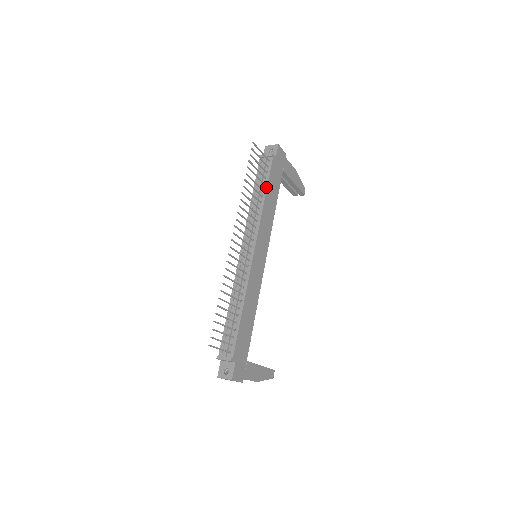
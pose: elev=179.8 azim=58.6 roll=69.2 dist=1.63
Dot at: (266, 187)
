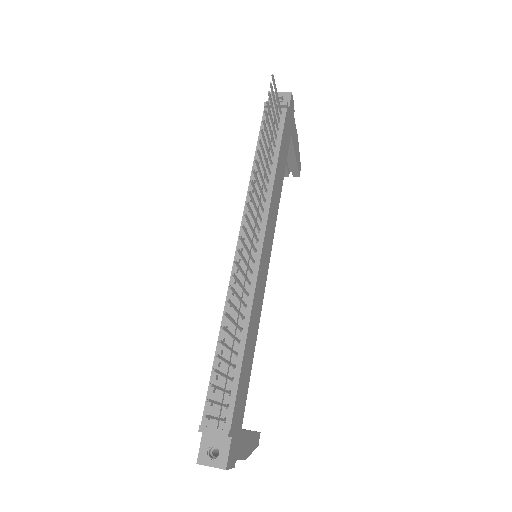
Dot at: (278, 151)
